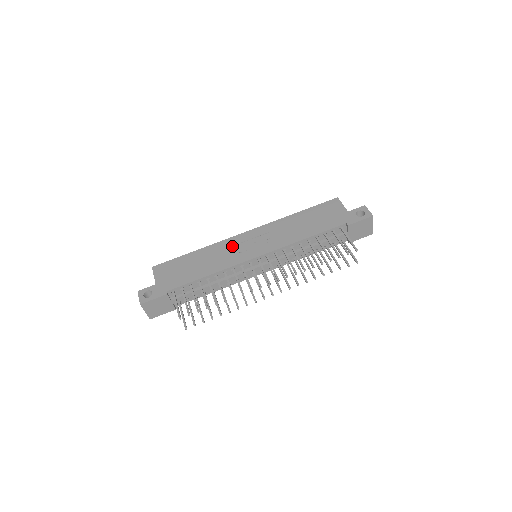
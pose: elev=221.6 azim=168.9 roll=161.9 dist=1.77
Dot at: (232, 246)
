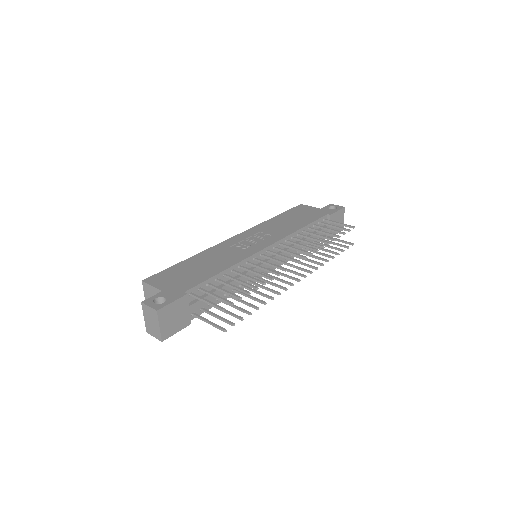
Dot at: (230, 247)
